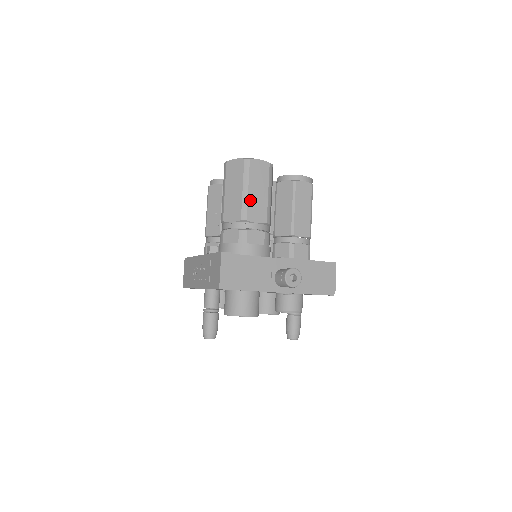
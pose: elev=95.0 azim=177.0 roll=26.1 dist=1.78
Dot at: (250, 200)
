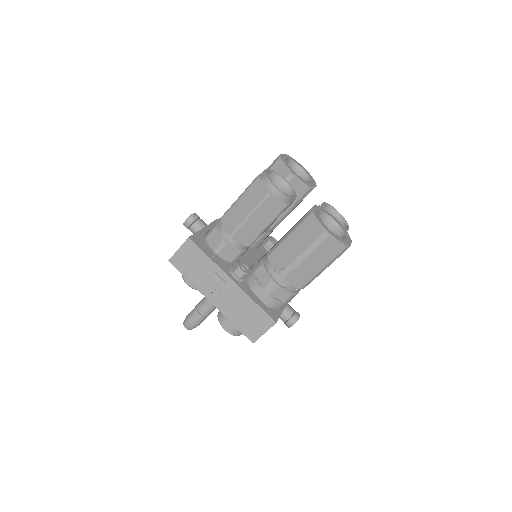
Dot at: (318, 275)
